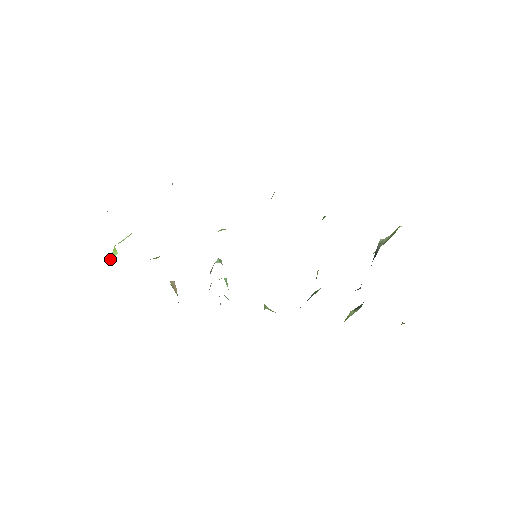
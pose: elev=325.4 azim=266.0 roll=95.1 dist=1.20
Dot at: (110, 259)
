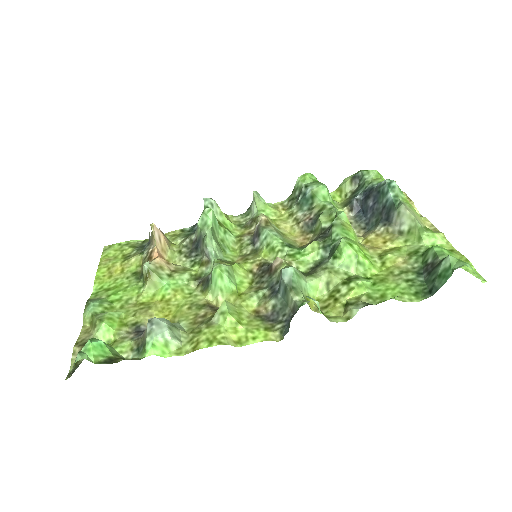
Dot at: (106, 301)
